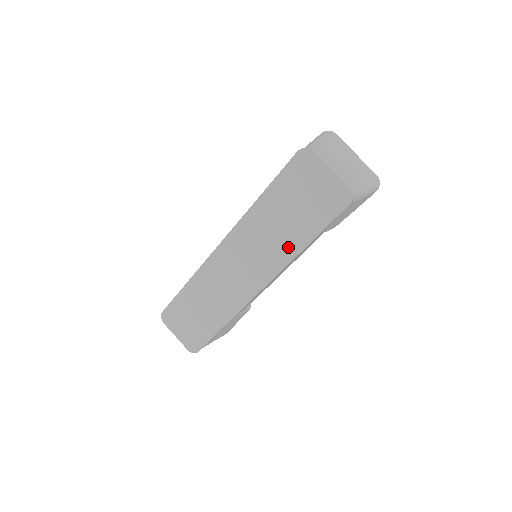
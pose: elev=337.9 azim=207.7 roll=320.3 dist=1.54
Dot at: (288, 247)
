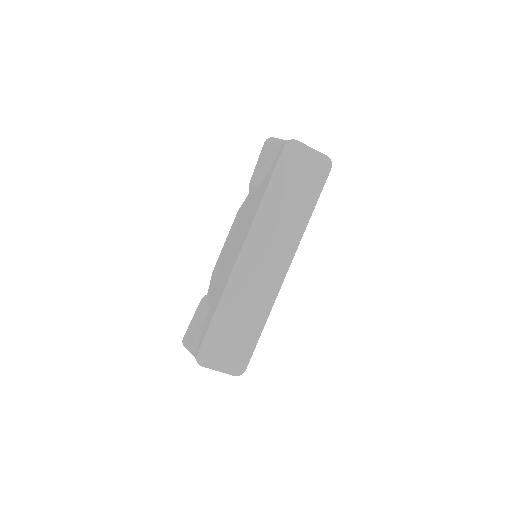
Dot at: (299, 222)
